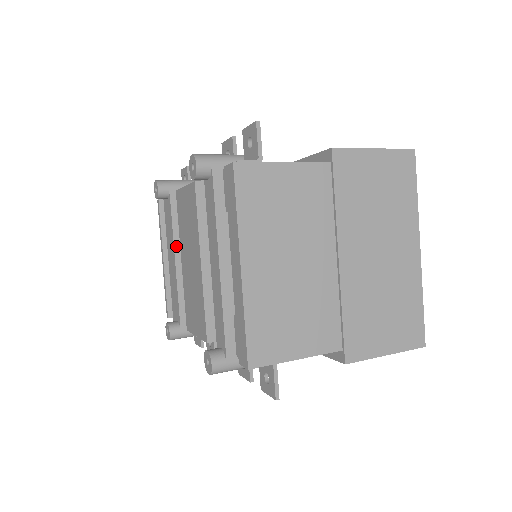
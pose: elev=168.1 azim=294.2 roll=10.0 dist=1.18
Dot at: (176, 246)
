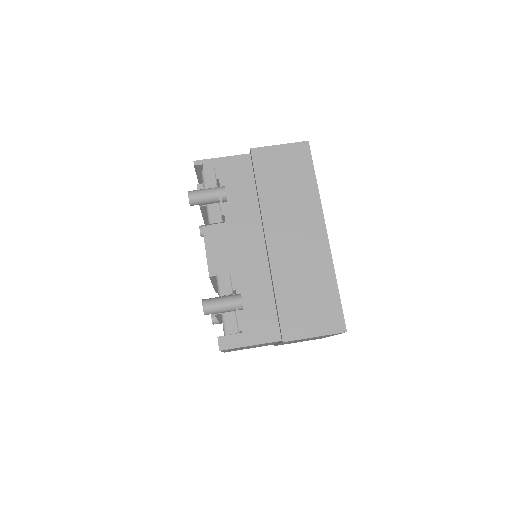
Dot at: (205, 219)
